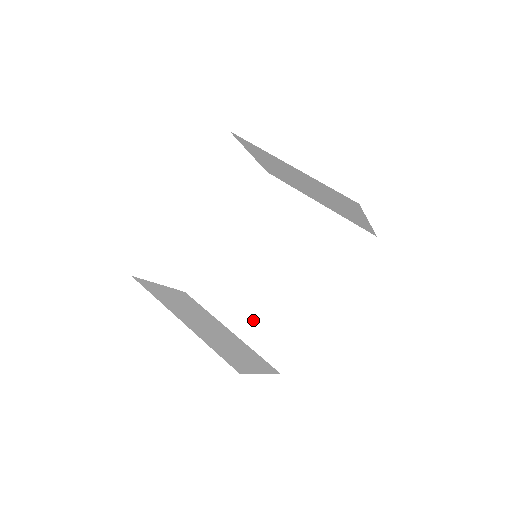
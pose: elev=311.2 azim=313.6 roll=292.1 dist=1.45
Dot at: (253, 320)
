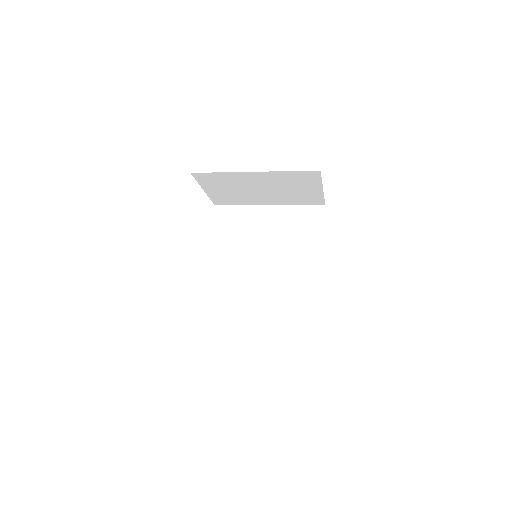
Dot at: (273, 313)
